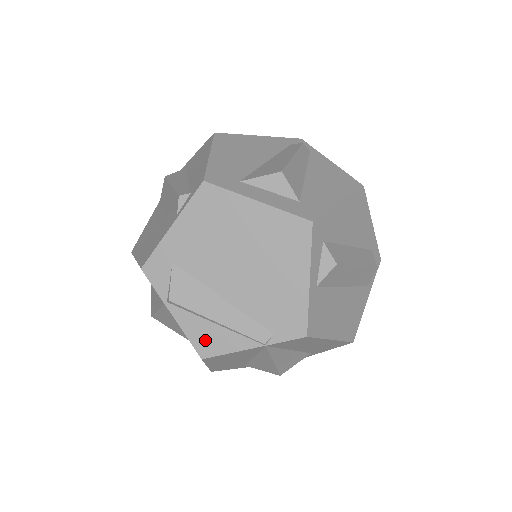
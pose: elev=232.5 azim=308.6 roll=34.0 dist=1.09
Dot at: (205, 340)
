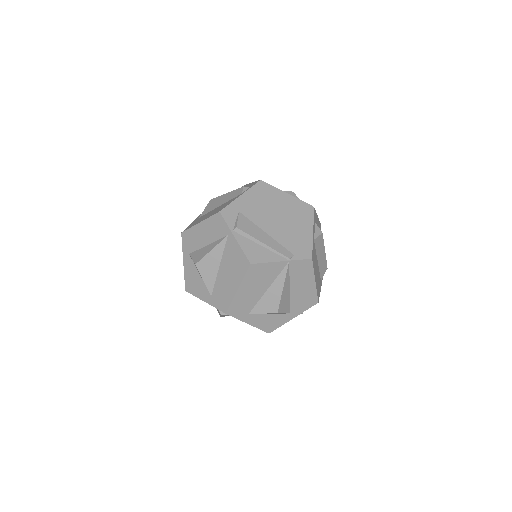
Dot at: (254, 254)
